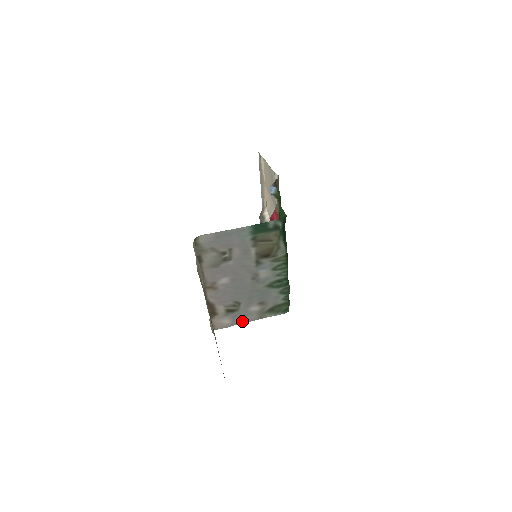
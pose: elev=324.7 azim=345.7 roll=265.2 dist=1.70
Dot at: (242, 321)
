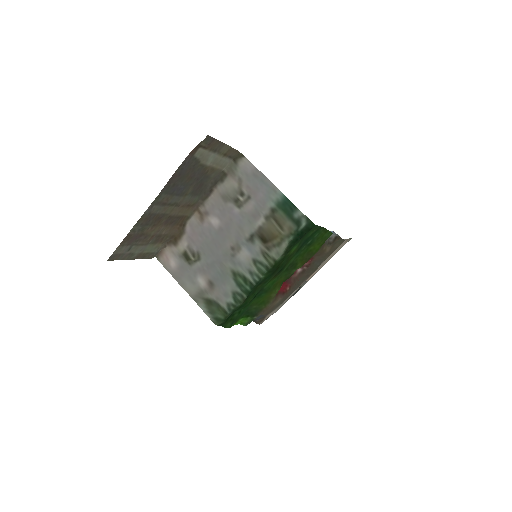
Dot at: (181, 280)
